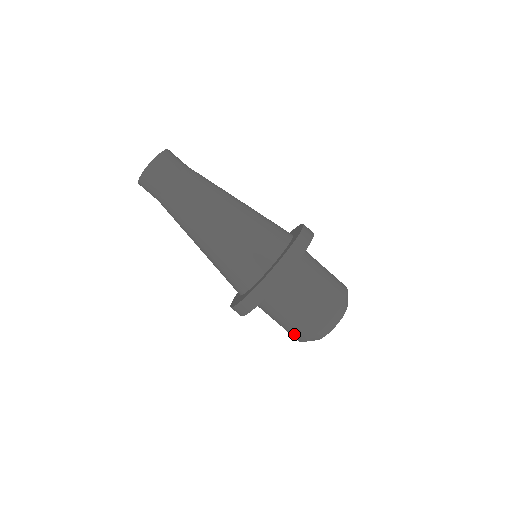
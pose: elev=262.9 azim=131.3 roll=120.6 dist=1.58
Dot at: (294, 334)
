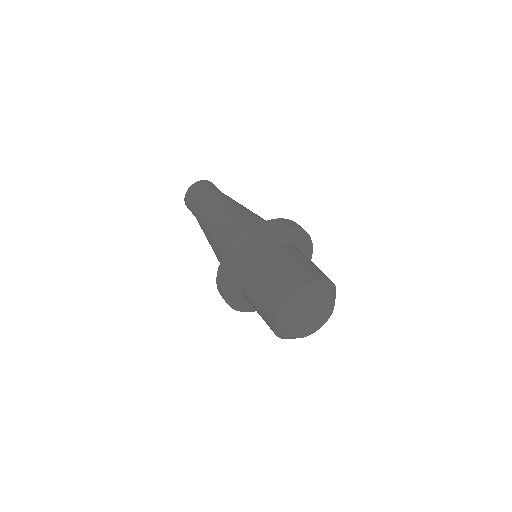
Dot at: (283, 286)
